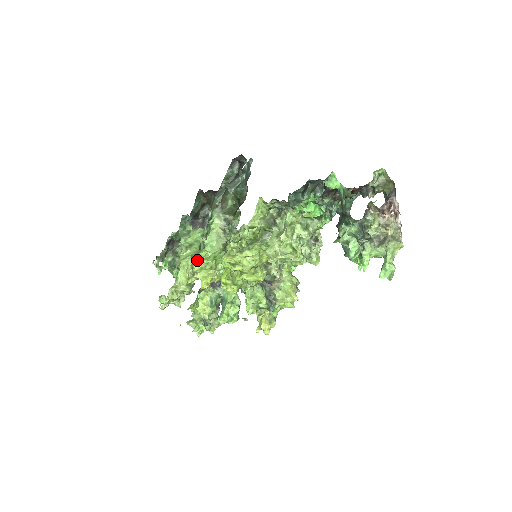
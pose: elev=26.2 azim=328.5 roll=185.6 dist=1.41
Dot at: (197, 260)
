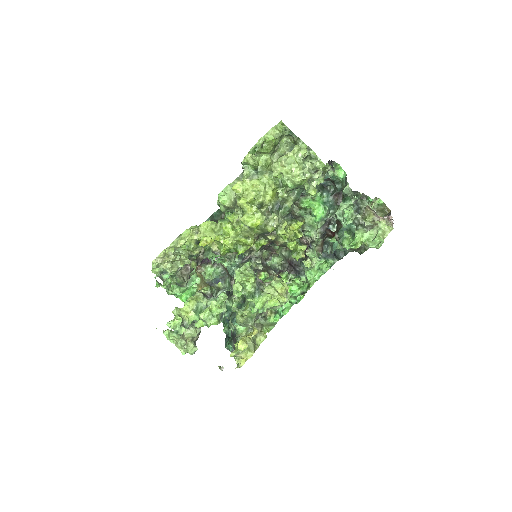
Dot at: occluded
